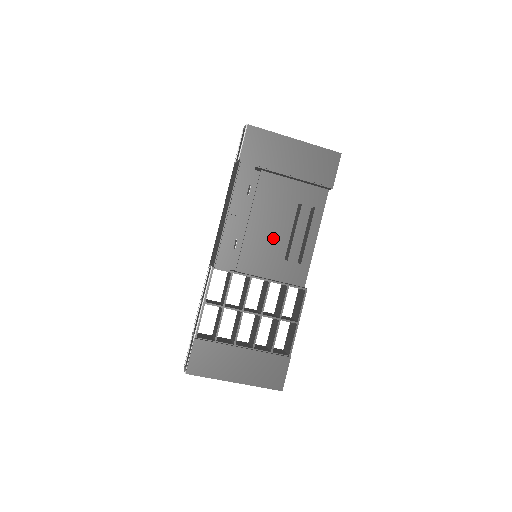
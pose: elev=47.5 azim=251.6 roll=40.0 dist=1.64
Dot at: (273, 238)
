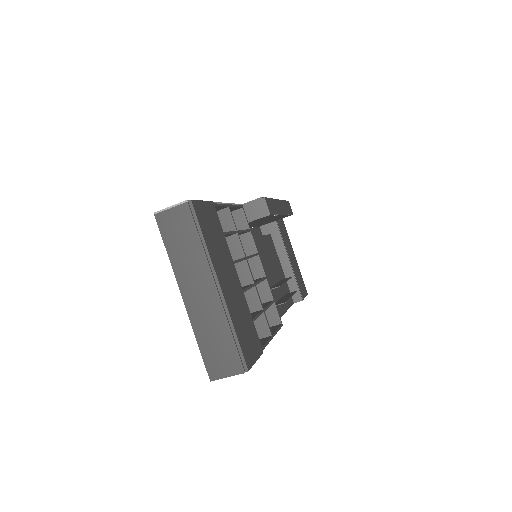
Dot at: (265, 268)
